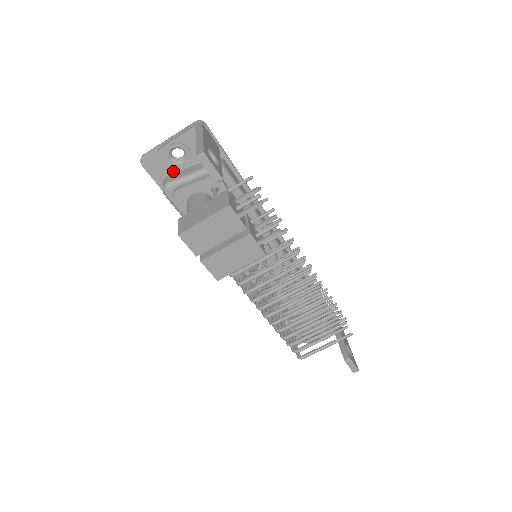
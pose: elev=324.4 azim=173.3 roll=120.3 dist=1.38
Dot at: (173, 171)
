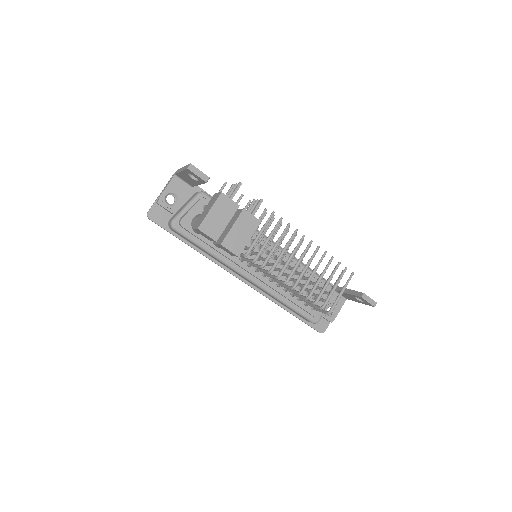
Dot at: (172, 212)
